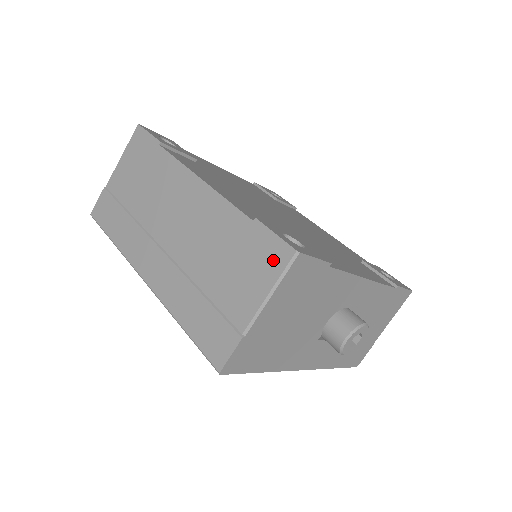
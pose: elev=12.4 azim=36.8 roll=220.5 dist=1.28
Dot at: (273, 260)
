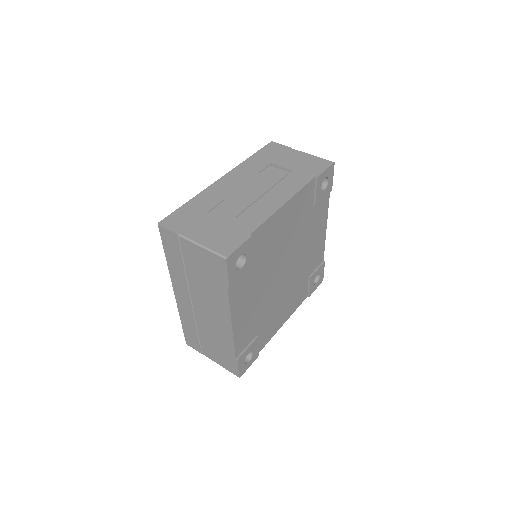
Dot at: (230, 368)
